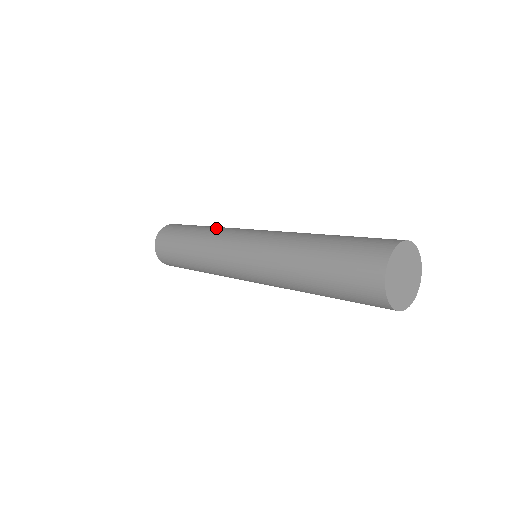
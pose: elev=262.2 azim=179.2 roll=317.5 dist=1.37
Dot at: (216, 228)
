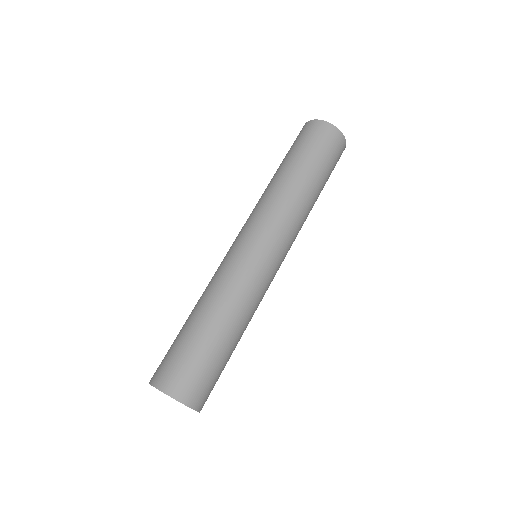
Dot at: occluded
